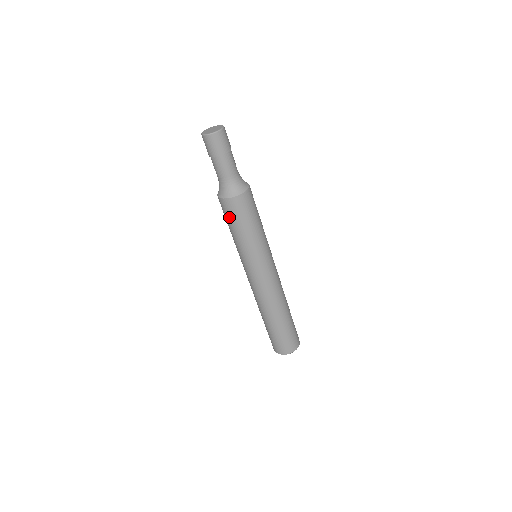
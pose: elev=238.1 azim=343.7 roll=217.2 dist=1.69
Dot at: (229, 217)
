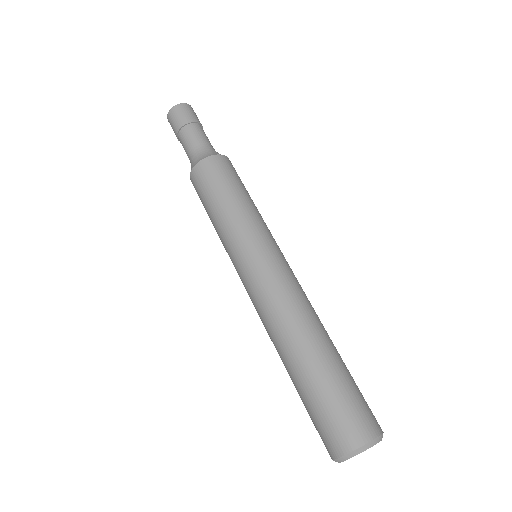
Dot at: (221, 178)
